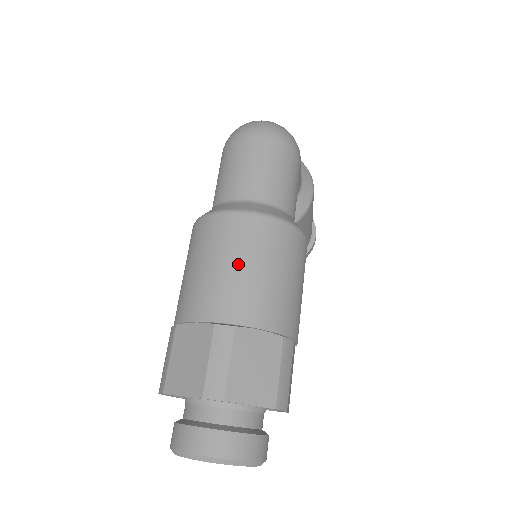
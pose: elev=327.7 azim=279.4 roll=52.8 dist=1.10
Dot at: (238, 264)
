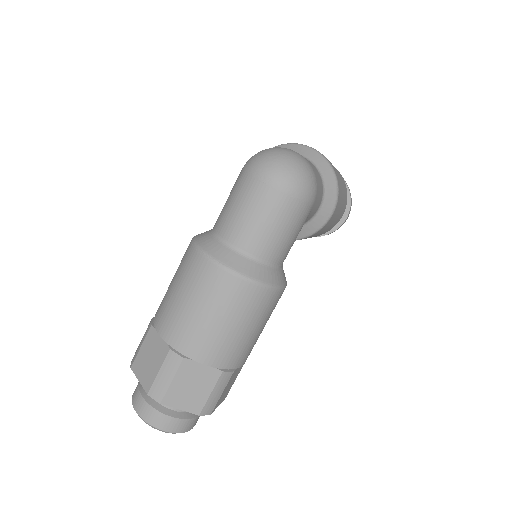
Dot at: (202, 311)
